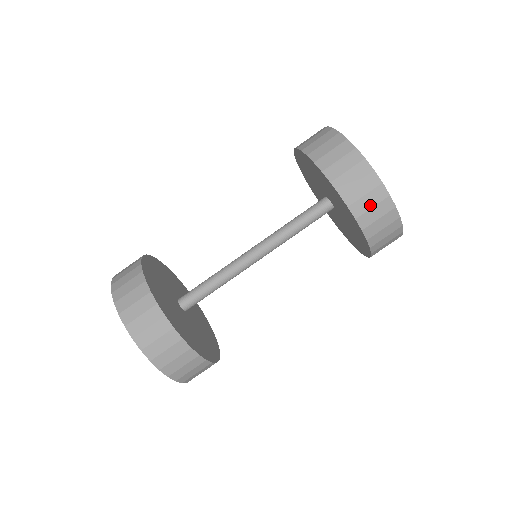
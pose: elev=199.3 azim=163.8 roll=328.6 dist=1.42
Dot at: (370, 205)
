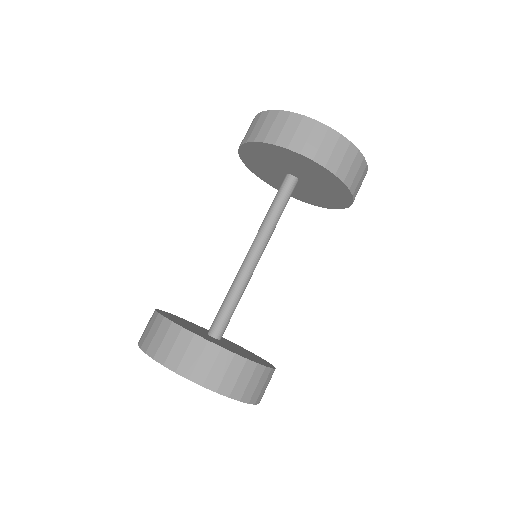
Dot at: (340, 157)
